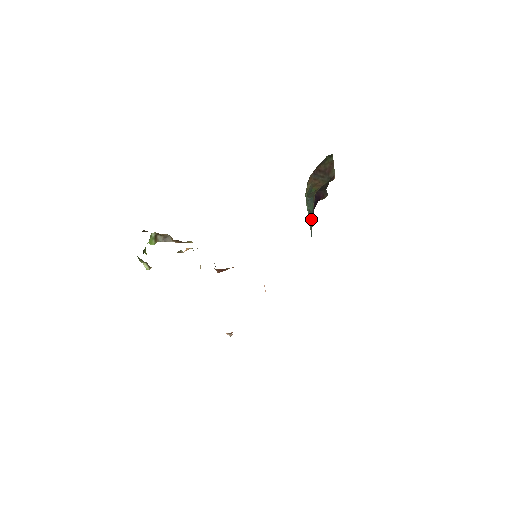
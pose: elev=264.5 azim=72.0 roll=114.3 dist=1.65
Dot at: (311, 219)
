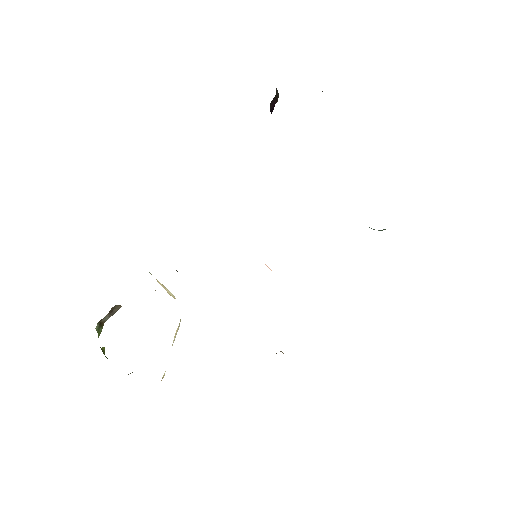
Dot at: occluded
